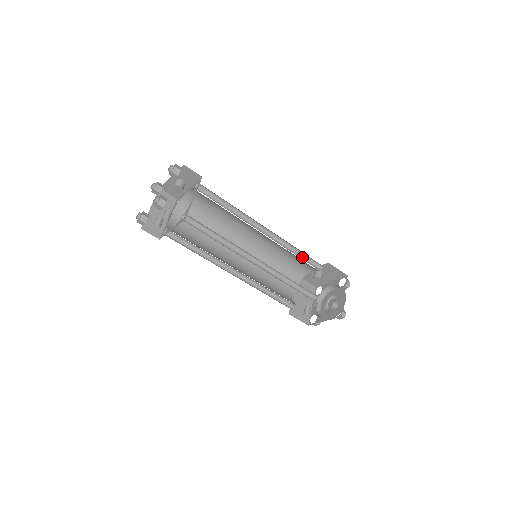
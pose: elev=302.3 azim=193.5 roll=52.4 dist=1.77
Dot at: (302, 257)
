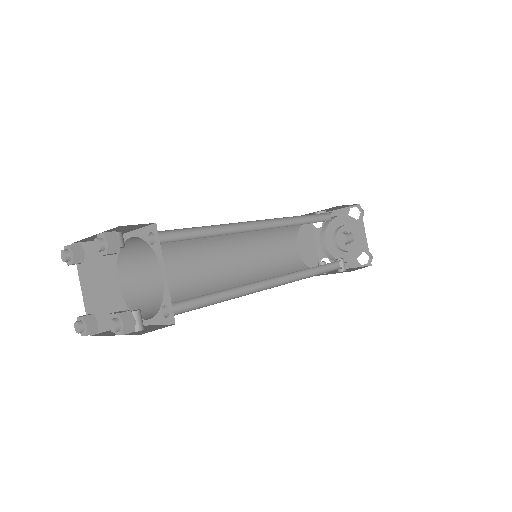
Dot at: (308, 218)
